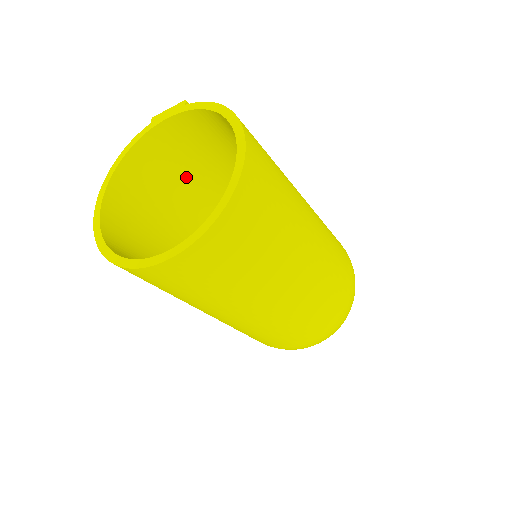
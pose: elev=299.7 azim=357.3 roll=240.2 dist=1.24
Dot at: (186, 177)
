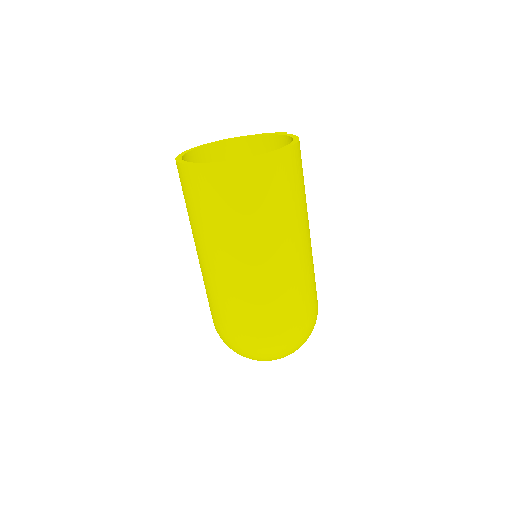
Dot at: occluded
